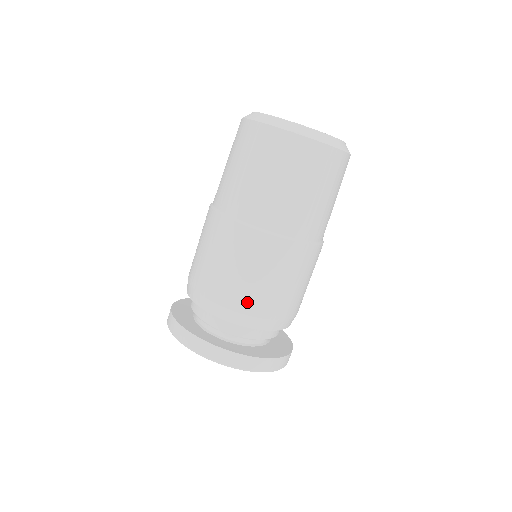
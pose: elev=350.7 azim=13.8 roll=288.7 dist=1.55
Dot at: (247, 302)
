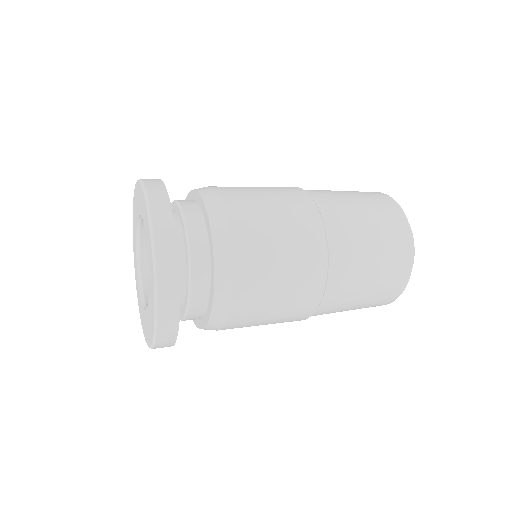
Dot at: (247, 242)
